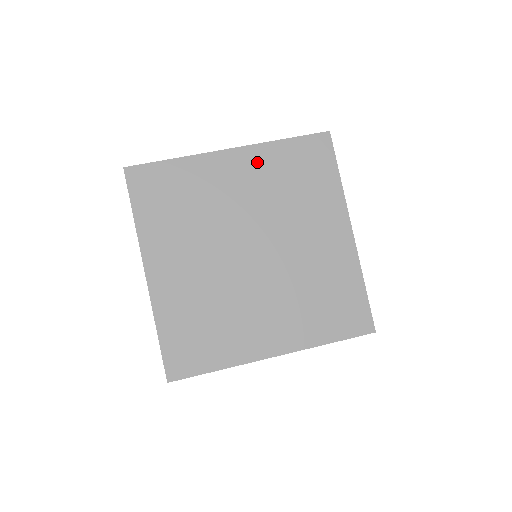
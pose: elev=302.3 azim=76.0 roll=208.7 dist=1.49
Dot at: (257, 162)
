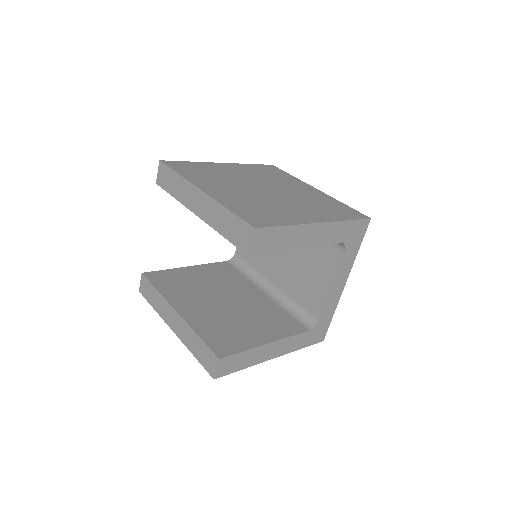
Dot at: (241, 167)
